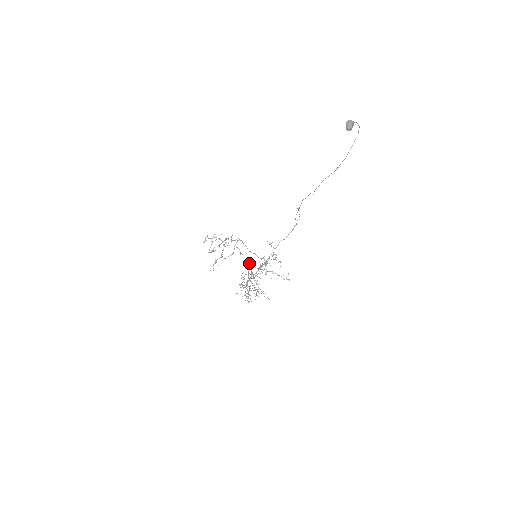
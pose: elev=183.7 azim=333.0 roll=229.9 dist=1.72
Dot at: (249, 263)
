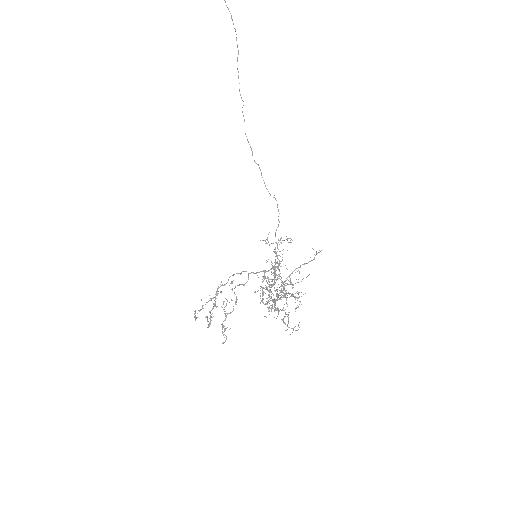
Dot at: occluded
